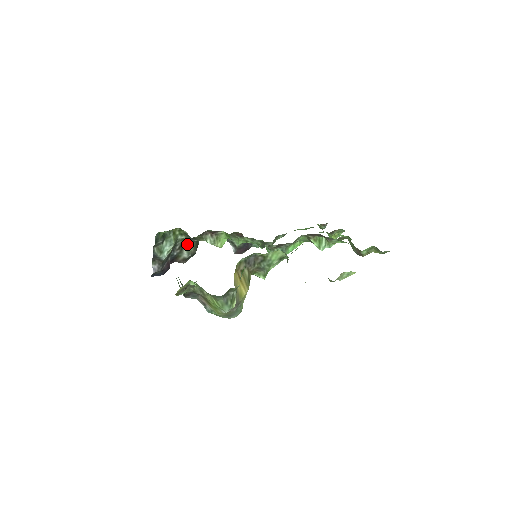
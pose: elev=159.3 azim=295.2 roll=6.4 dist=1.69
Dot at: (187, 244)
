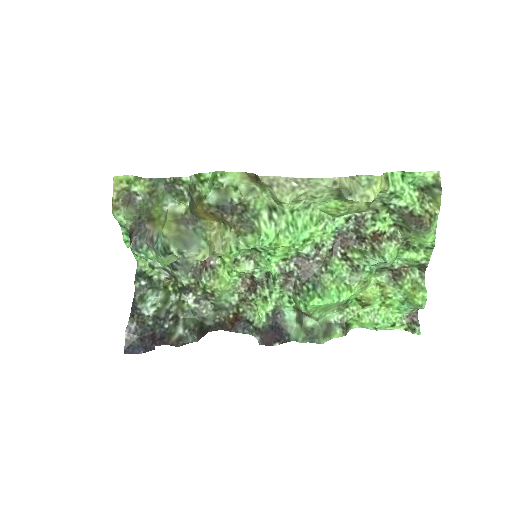
Dot at: (185, 317)
